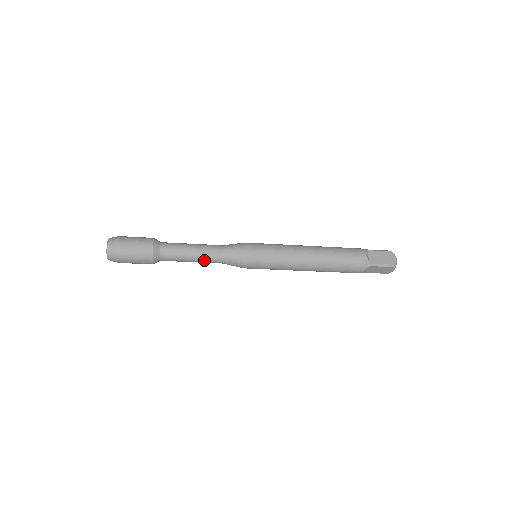
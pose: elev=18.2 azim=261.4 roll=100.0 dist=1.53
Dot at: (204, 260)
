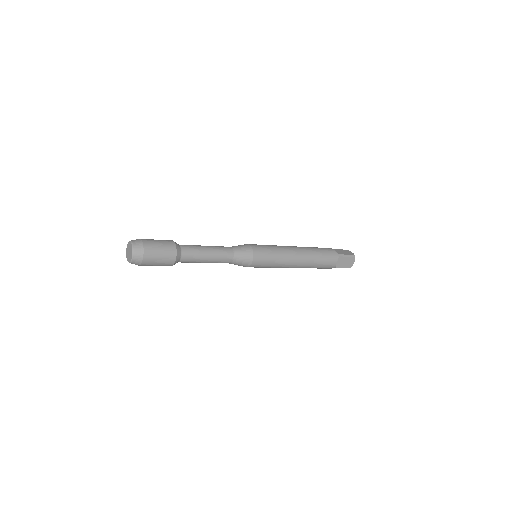
Dot at: occluded
